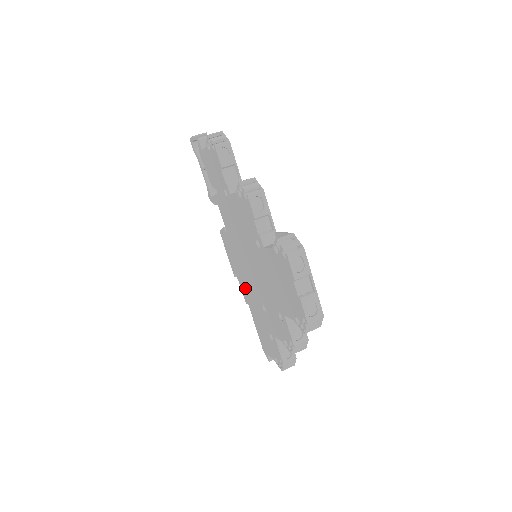
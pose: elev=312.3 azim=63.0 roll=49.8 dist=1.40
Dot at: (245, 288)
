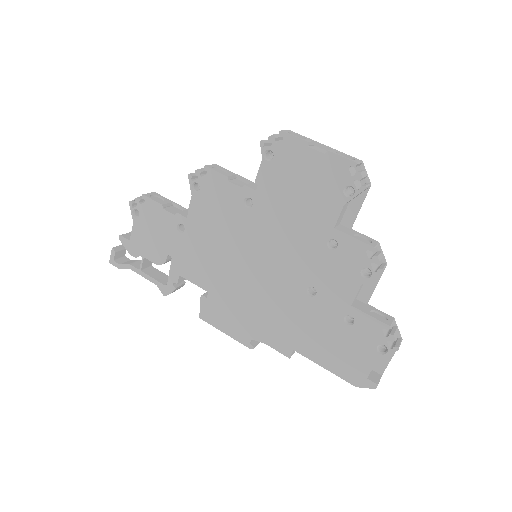
Dot at: (274, 328)
